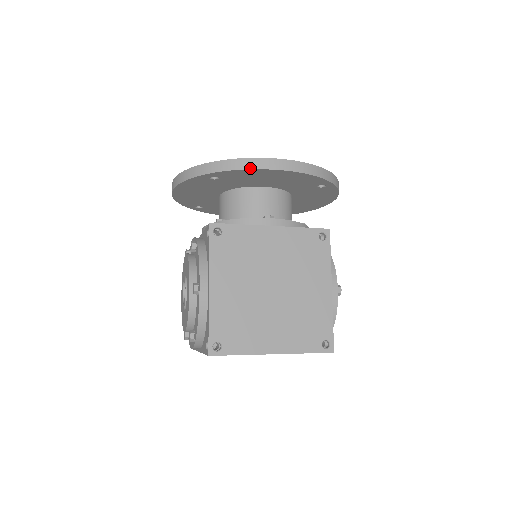
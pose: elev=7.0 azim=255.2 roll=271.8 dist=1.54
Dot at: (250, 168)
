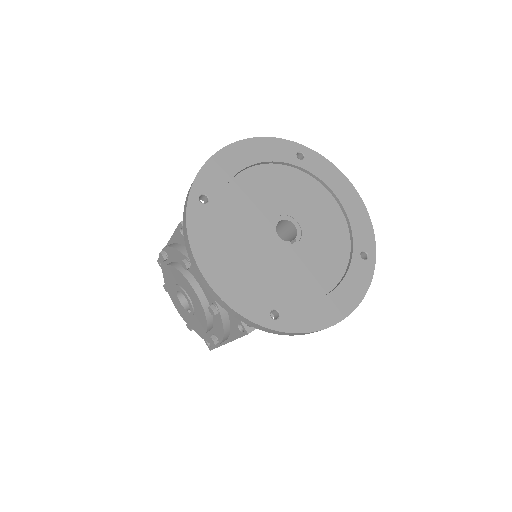
Dot at: occluded
